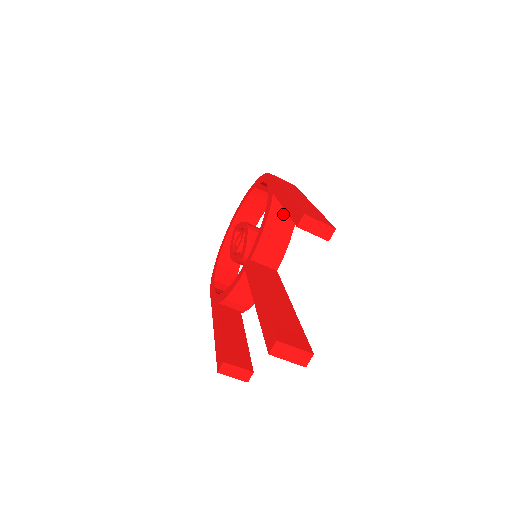
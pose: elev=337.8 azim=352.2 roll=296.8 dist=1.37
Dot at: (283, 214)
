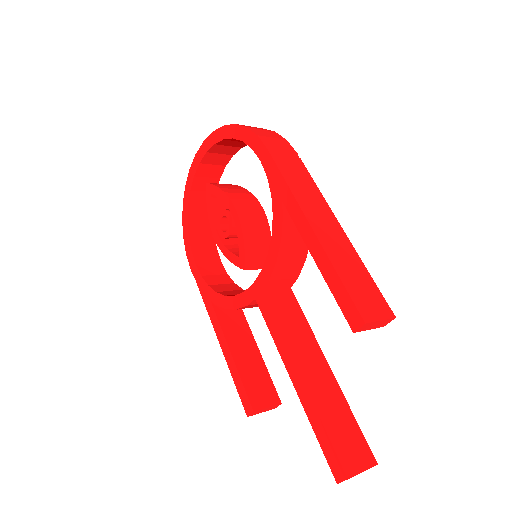
Dot at: occluded
